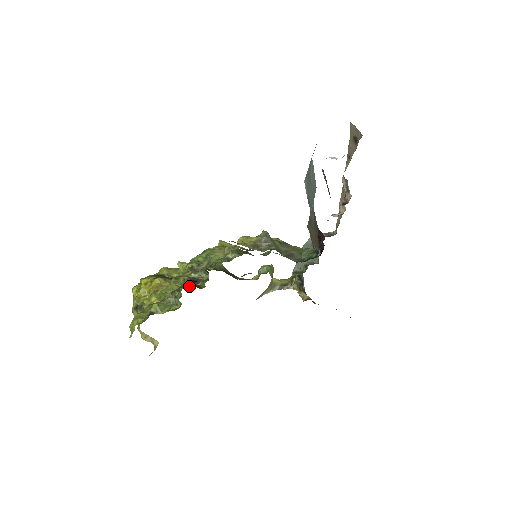
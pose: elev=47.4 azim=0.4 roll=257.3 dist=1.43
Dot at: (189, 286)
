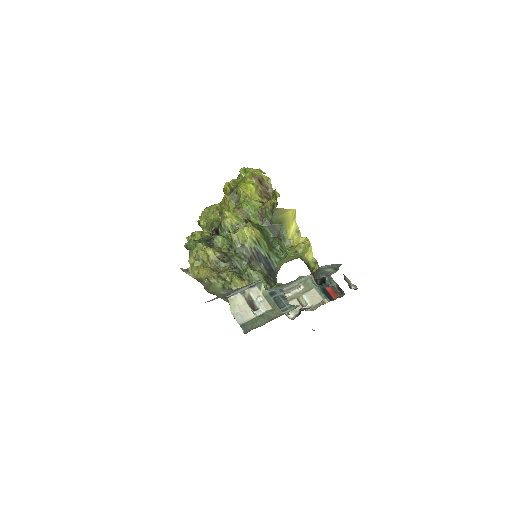
Dot at: (214, 233)
